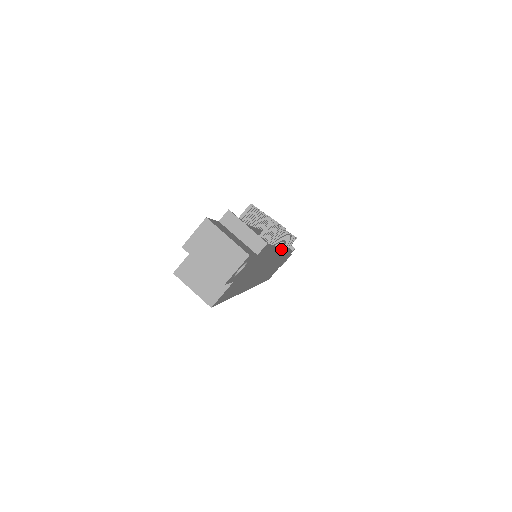
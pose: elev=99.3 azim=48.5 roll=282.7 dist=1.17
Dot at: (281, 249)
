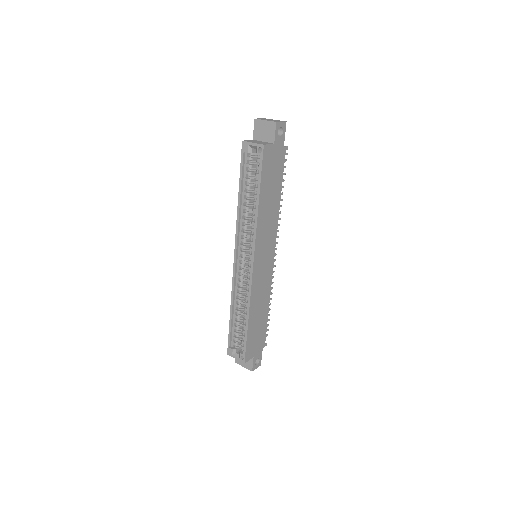
Dot at: (274, 251)
